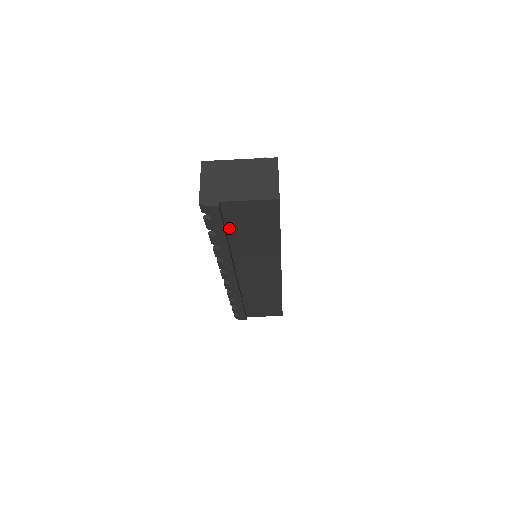
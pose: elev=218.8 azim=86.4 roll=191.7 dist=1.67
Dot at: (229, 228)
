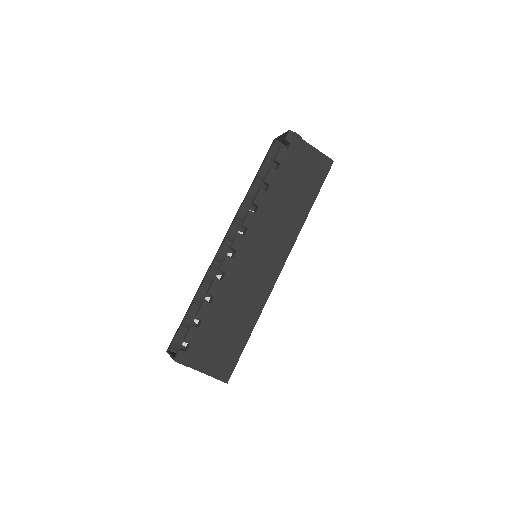
Dot at: (287, 171)
